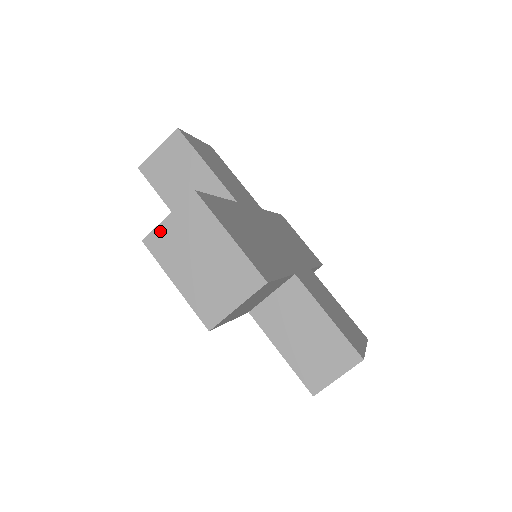
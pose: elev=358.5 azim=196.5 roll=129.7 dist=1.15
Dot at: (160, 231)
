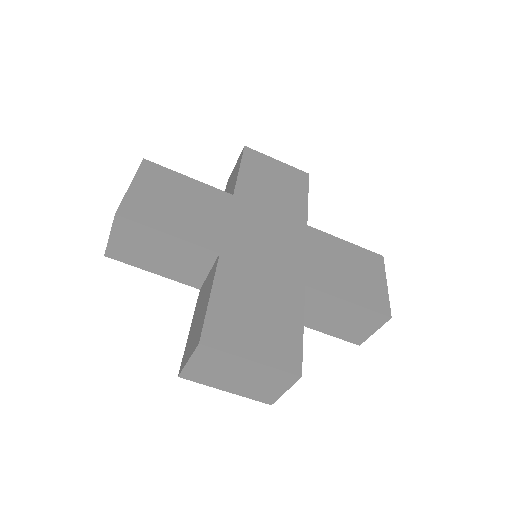
Dot at: (189, 370)
